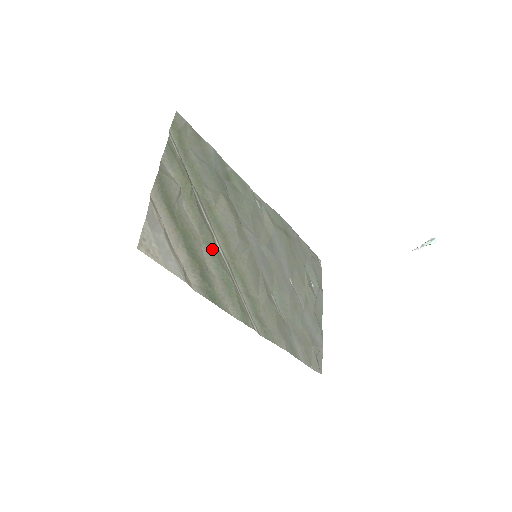
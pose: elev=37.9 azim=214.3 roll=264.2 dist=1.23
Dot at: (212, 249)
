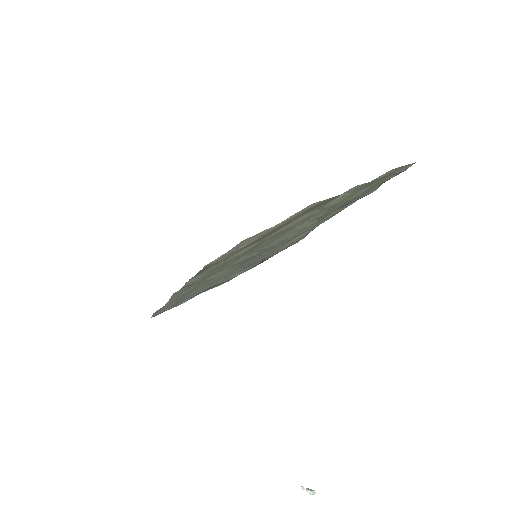
Dot at: (256, 246)
